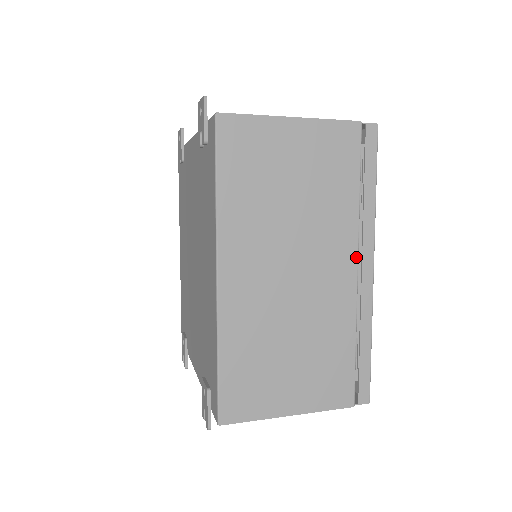
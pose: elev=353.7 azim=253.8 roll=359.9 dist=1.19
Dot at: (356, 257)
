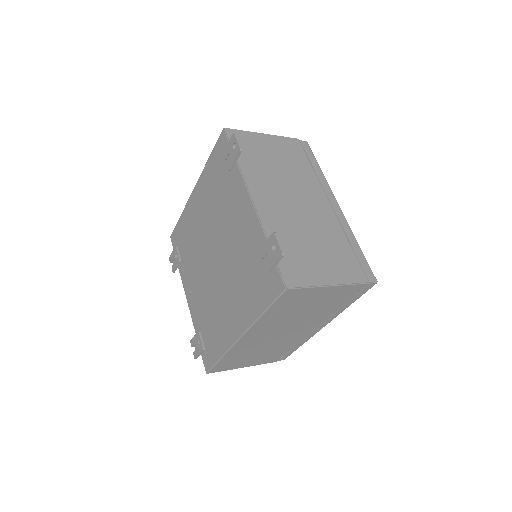
Dot at: occluded
